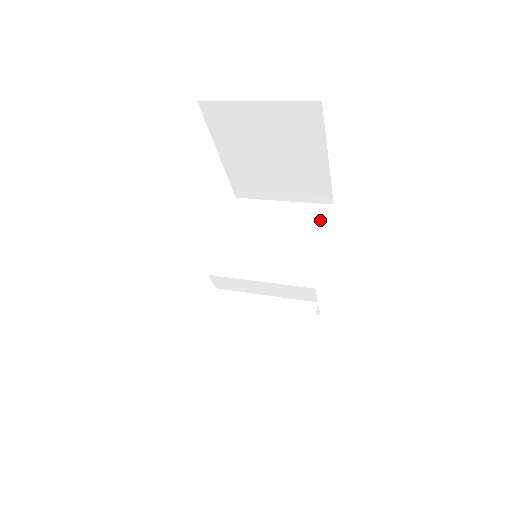
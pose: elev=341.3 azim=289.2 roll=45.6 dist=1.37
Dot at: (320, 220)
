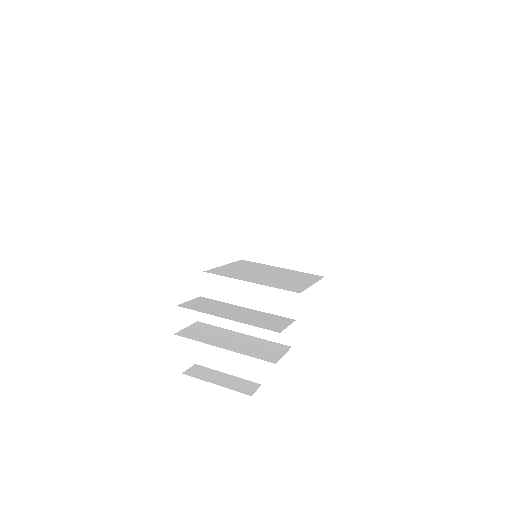
Dot at: (312, 278)
